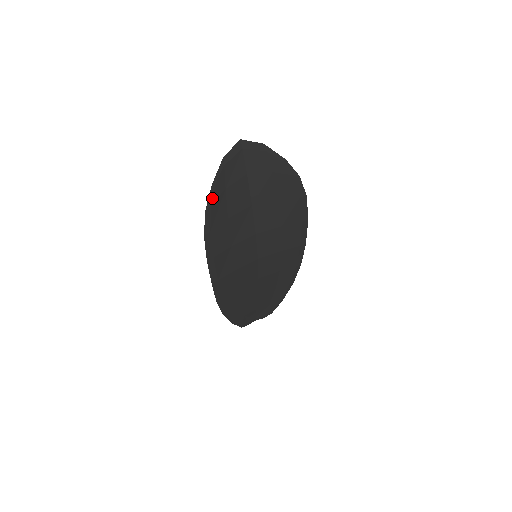
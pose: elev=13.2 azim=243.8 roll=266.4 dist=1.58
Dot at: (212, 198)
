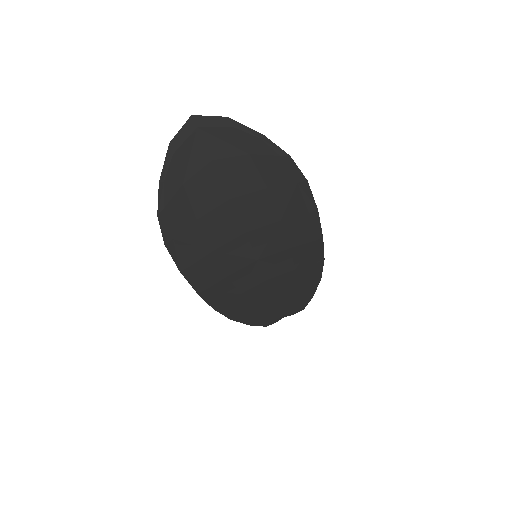
Dot at: (164, 199)
